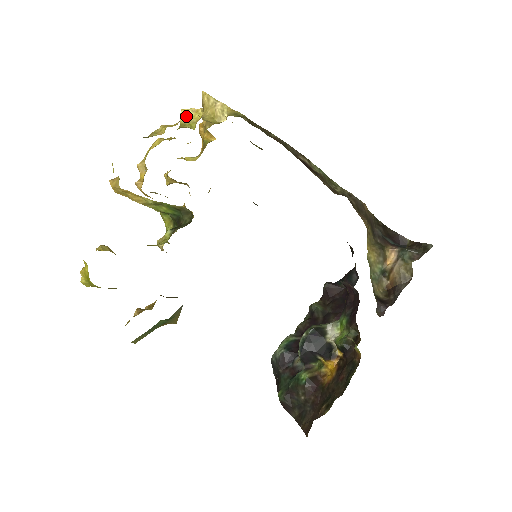
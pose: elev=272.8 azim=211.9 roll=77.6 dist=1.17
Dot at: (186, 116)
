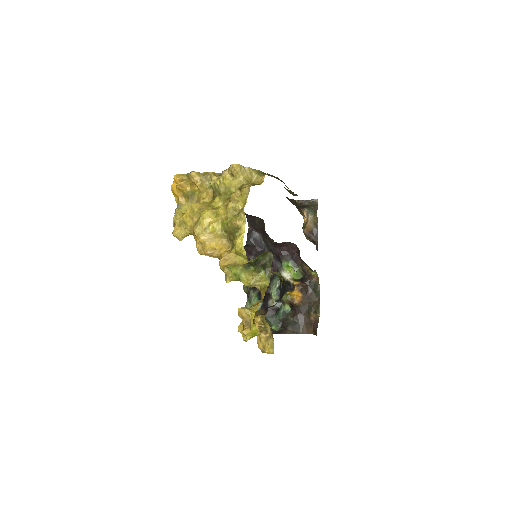
Dot at: (222, 185)
